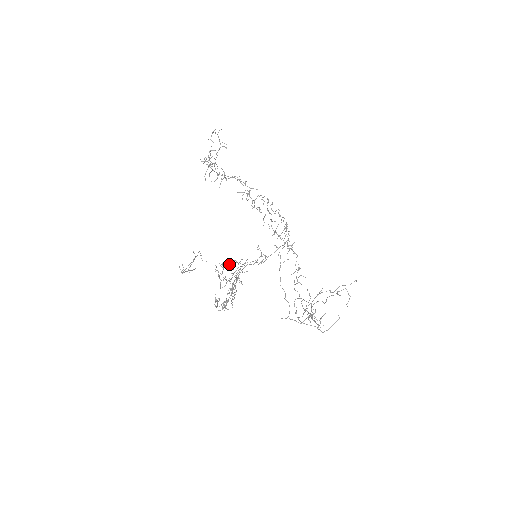
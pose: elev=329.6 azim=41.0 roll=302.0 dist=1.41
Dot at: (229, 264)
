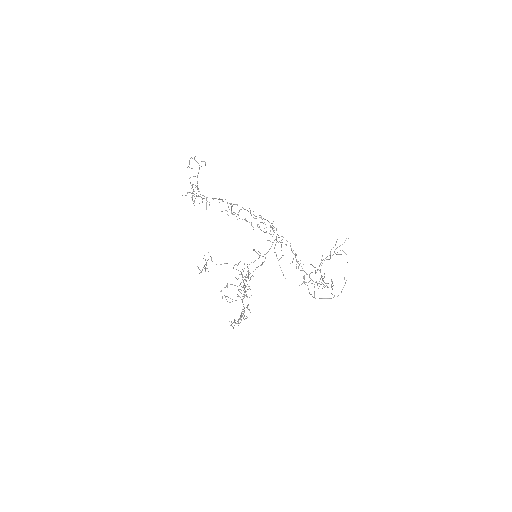
Dot at: occluded
